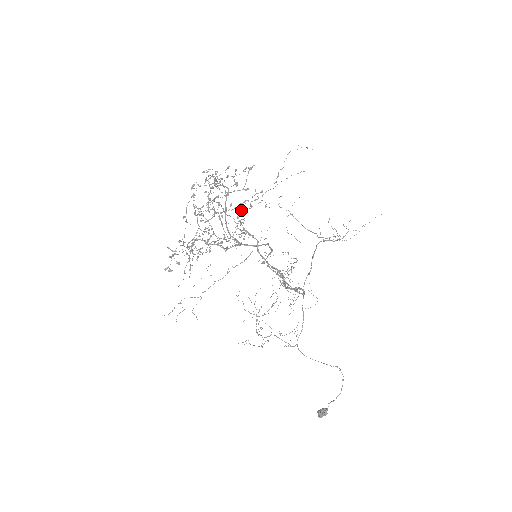
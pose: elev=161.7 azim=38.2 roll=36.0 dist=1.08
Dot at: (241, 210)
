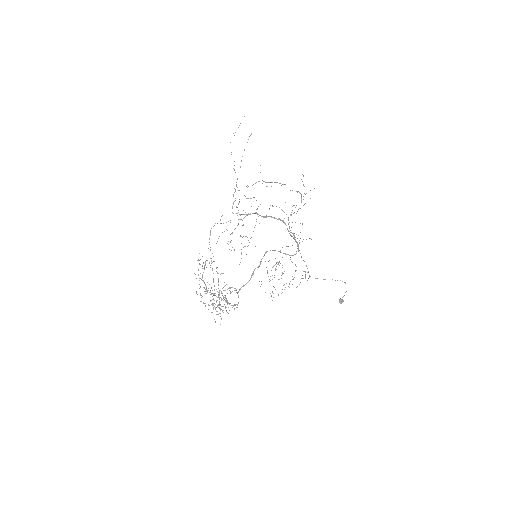
Dot at: (225, 307)
